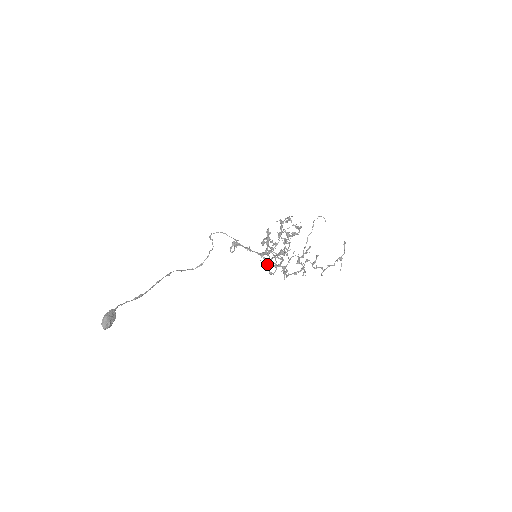
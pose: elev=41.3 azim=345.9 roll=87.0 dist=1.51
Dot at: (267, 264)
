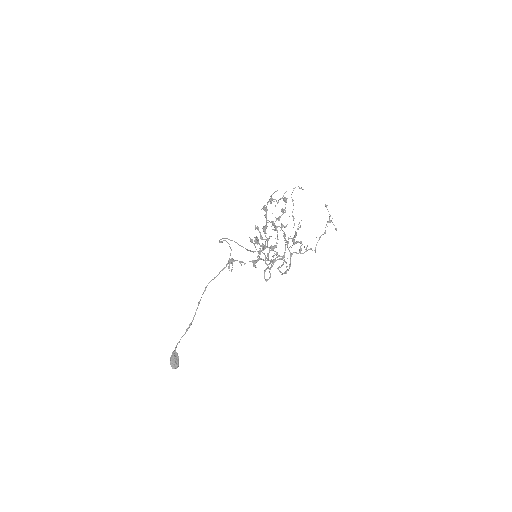
Dot at: occluded
